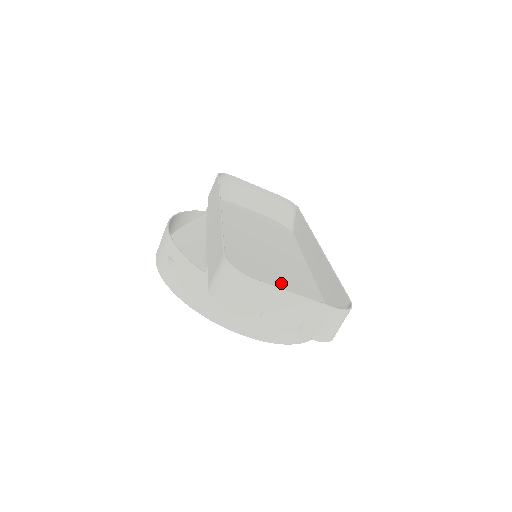
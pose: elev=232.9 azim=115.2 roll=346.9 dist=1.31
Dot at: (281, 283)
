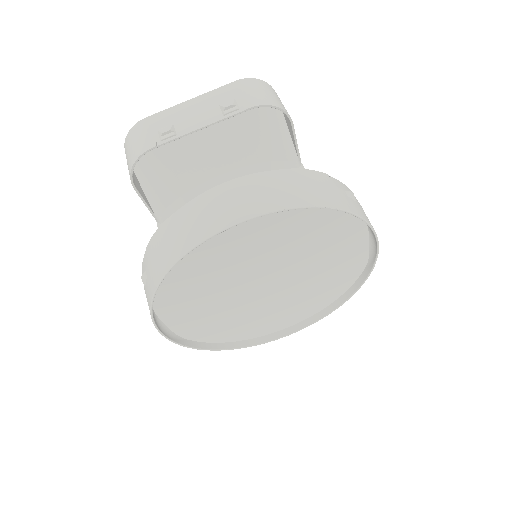
Dot at: occluded
